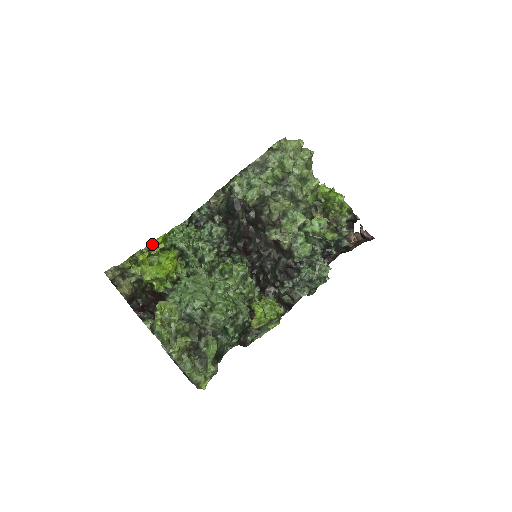
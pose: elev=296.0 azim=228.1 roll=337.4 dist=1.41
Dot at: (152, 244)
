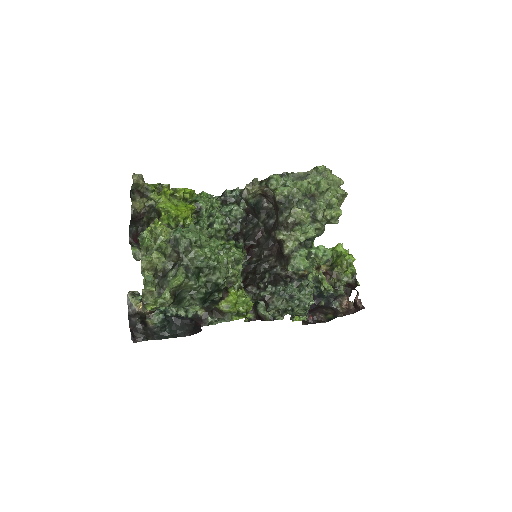
Dot at: (180, 189)
